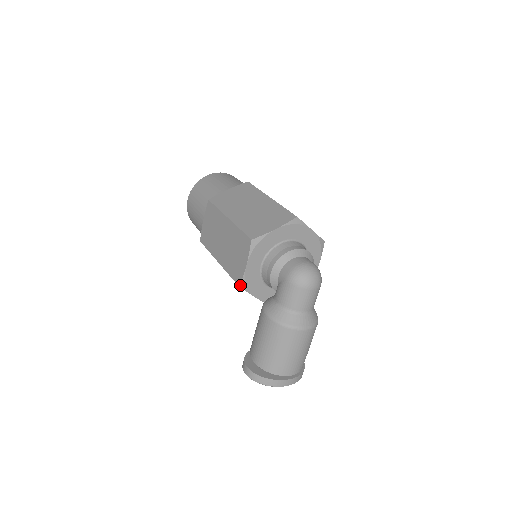
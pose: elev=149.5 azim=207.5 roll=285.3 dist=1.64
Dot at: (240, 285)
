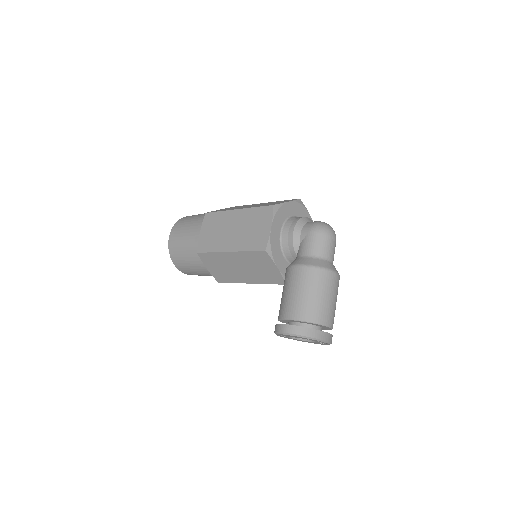
Dot at: (266, 249)
